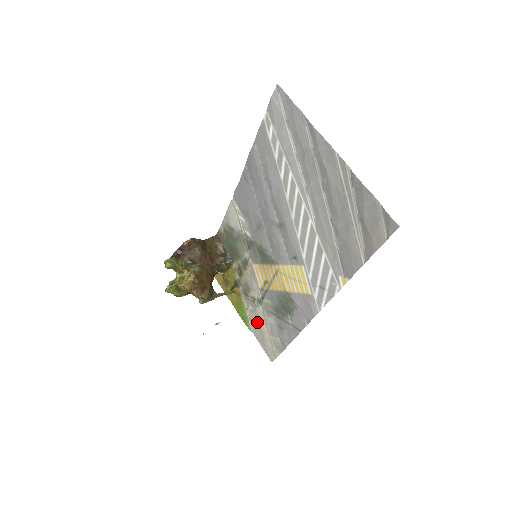
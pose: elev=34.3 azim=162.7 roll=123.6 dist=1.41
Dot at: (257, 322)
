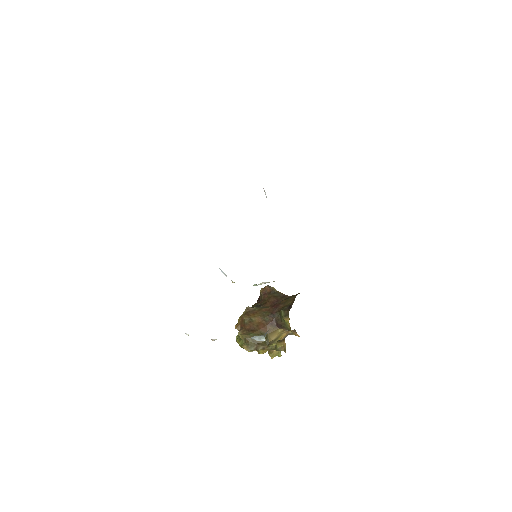
Dot at: occluded
